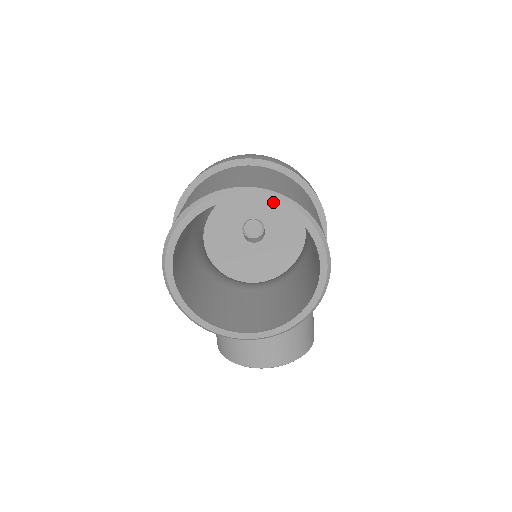
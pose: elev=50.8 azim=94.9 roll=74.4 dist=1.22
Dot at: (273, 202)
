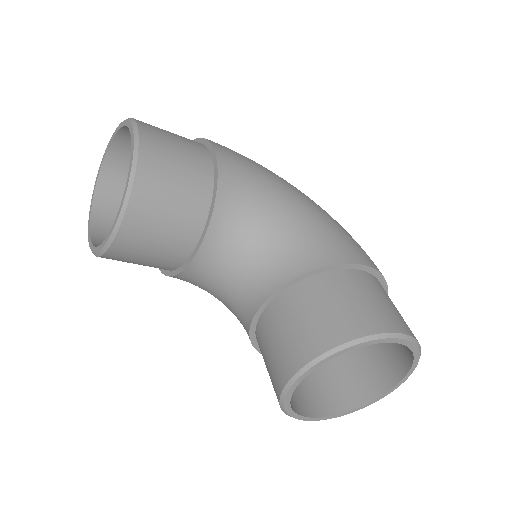
Dot at: (114, 135)
